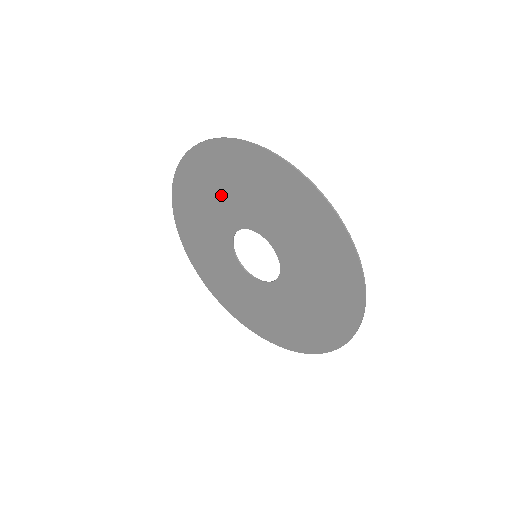
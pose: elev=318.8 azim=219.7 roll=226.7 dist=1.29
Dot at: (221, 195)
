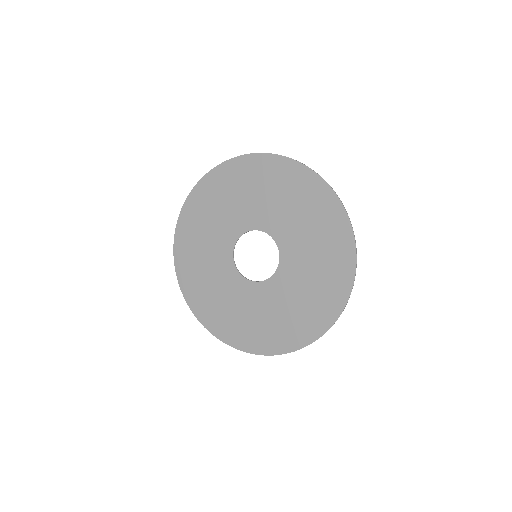
Dot at: (216, 219)
